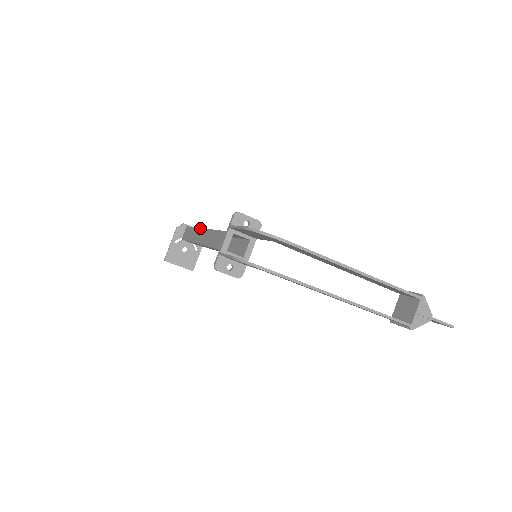
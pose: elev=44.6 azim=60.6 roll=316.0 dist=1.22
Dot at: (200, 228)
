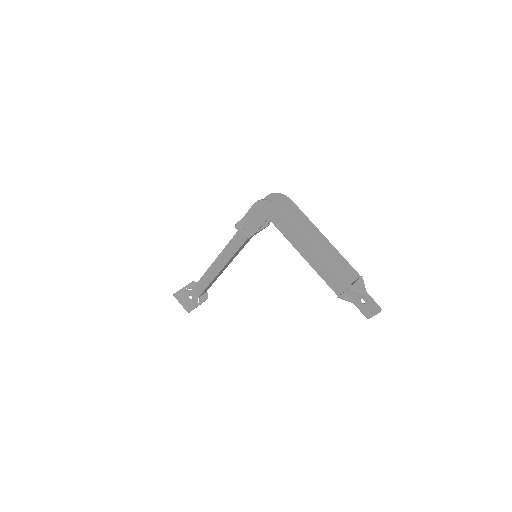
Dot at: occluded
